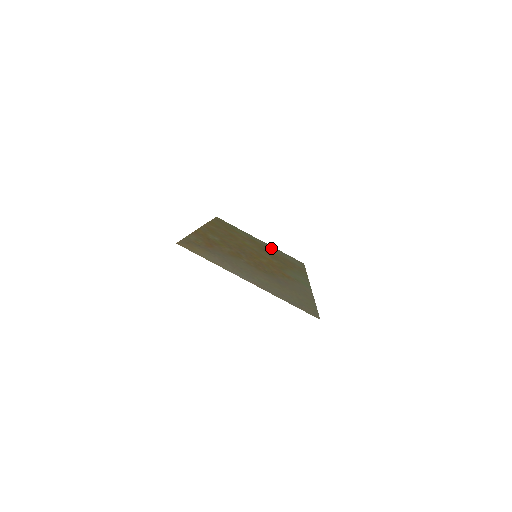
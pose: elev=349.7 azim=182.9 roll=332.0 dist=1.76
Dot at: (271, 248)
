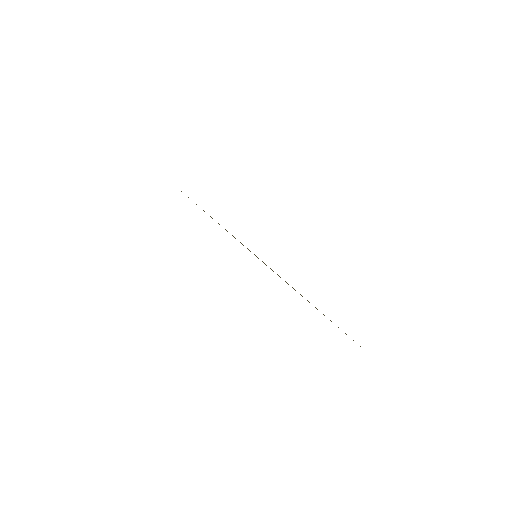
Dot at: occluded
